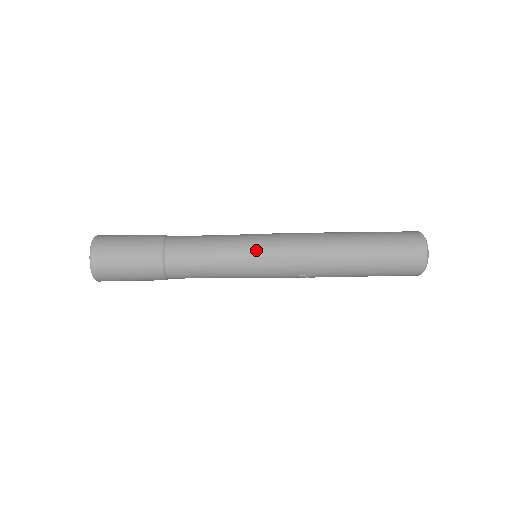
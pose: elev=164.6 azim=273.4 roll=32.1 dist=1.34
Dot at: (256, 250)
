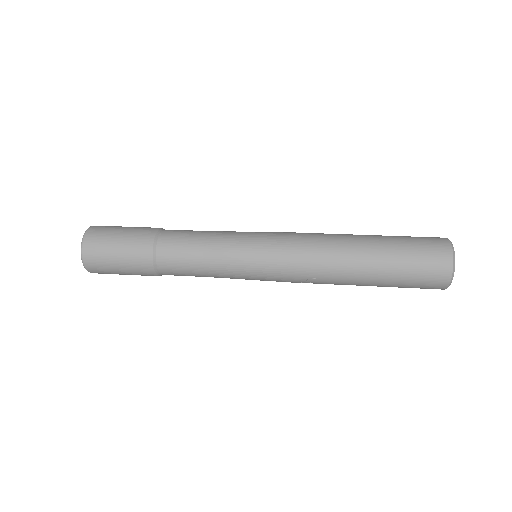
Dot at: (253, 245)
